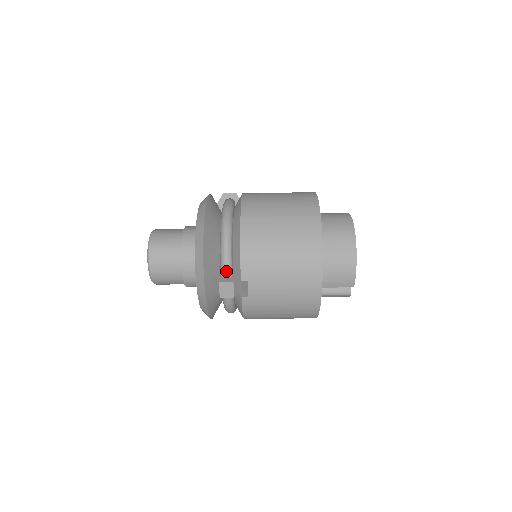
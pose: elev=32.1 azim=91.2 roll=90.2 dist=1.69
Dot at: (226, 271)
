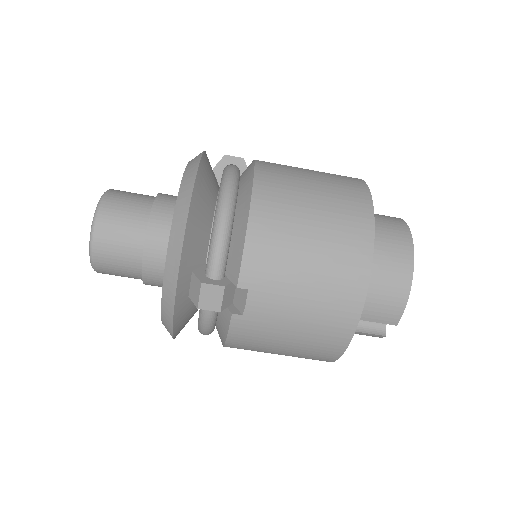
Dot at: (215, 268)
